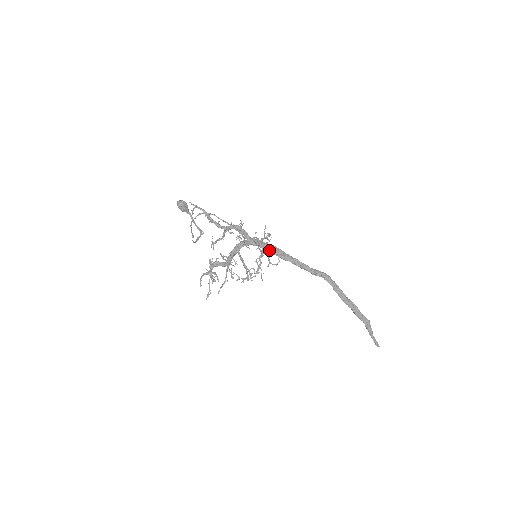
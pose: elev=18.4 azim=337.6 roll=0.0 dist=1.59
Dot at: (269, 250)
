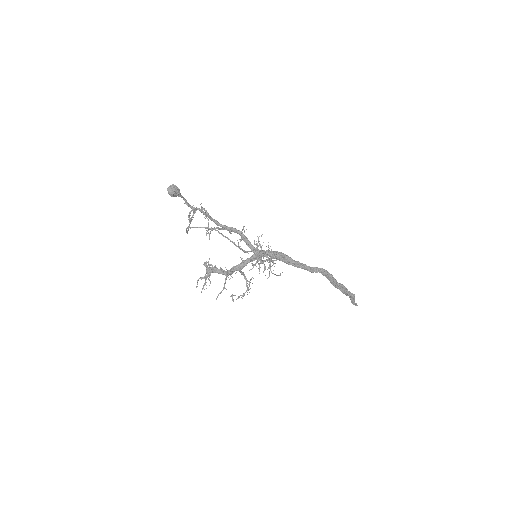
Dot at: (271, 257)
